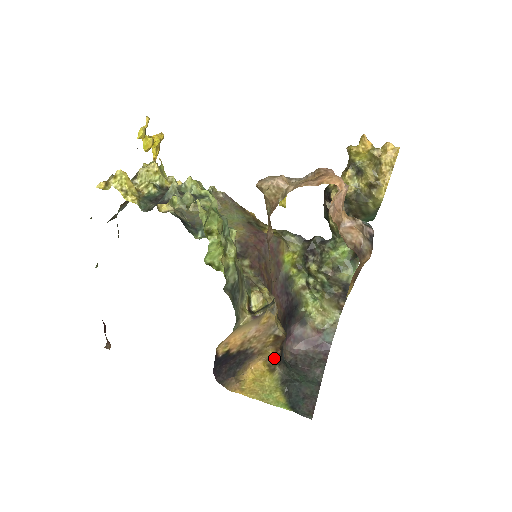
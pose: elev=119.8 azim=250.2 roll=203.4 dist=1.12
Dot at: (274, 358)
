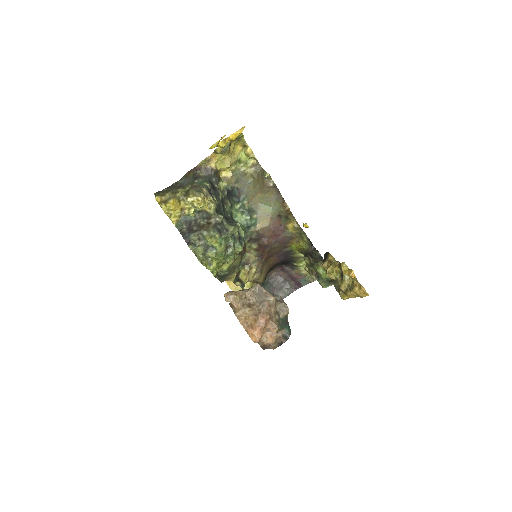
Dot at: (255, 281)
